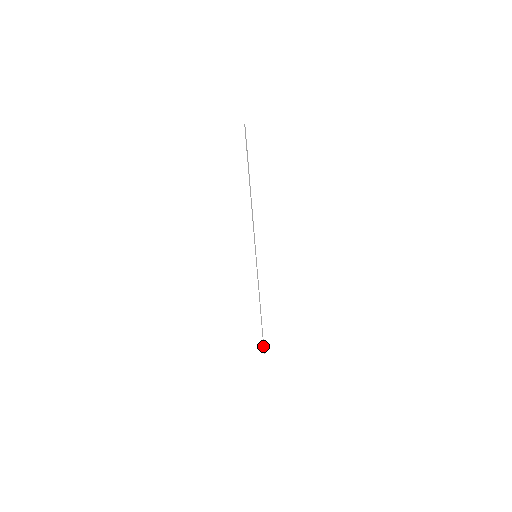
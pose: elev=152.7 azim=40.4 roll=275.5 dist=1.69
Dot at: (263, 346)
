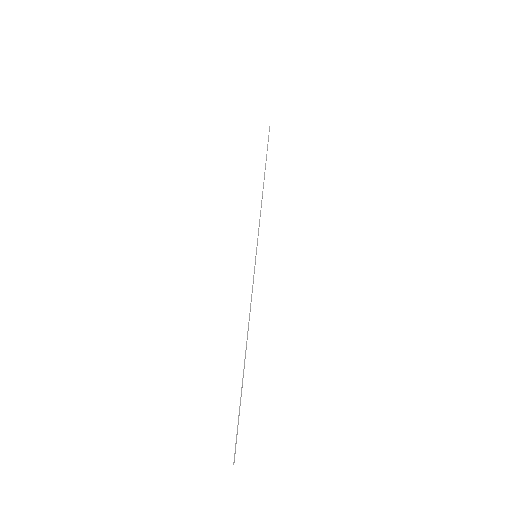
Dot at: occluded
